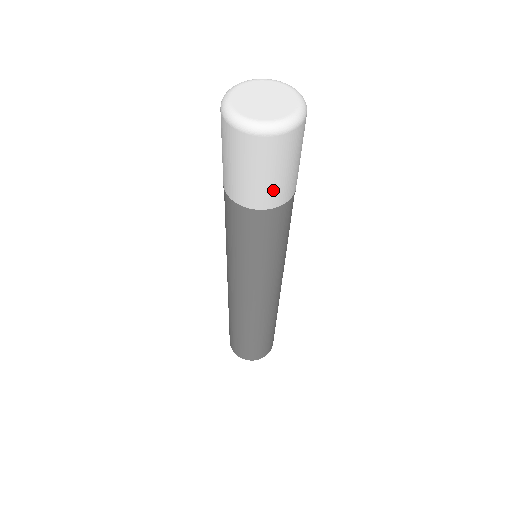
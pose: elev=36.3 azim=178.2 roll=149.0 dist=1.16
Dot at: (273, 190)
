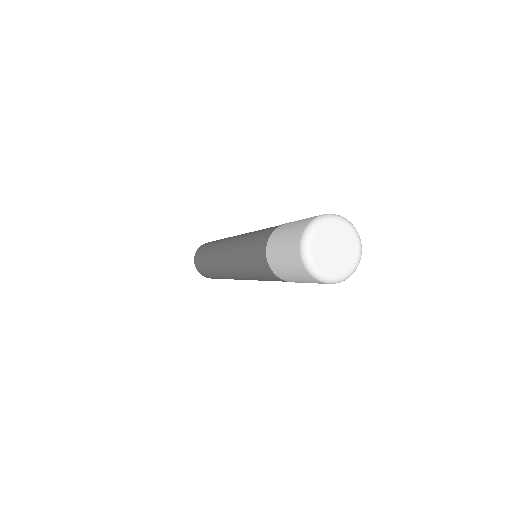
Dot at: (285, 275)
